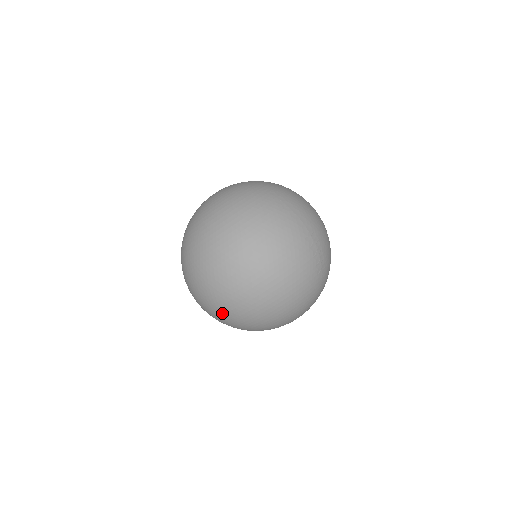
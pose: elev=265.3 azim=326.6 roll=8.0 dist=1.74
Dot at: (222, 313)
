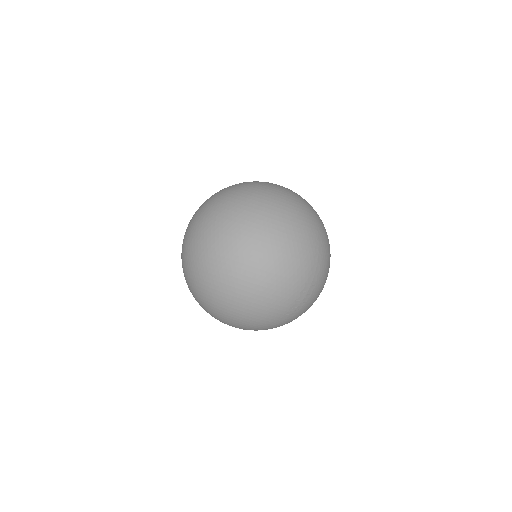
Dot at: (194, 265)
